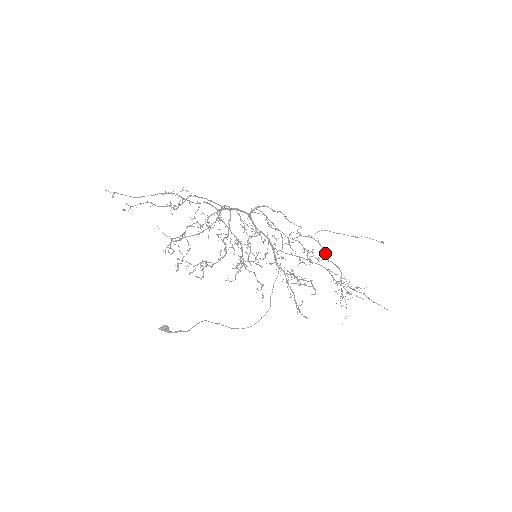
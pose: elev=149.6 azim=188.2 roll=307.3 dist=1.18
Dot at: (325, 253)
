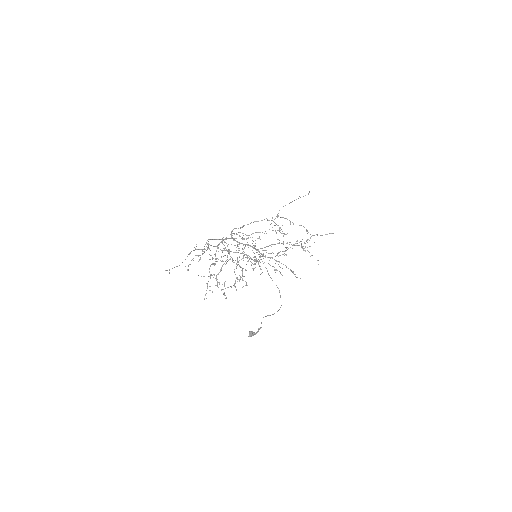
Dot at: (290, 221)
